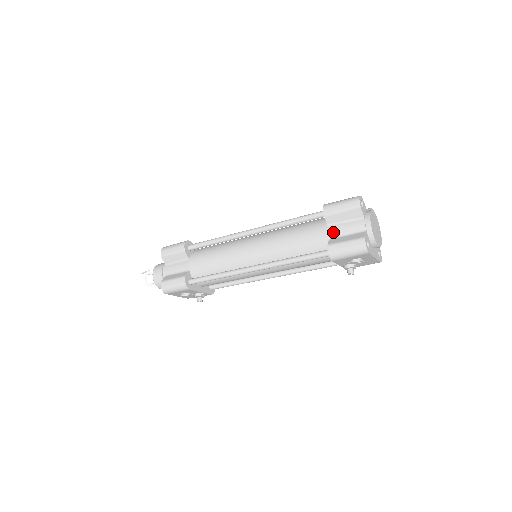
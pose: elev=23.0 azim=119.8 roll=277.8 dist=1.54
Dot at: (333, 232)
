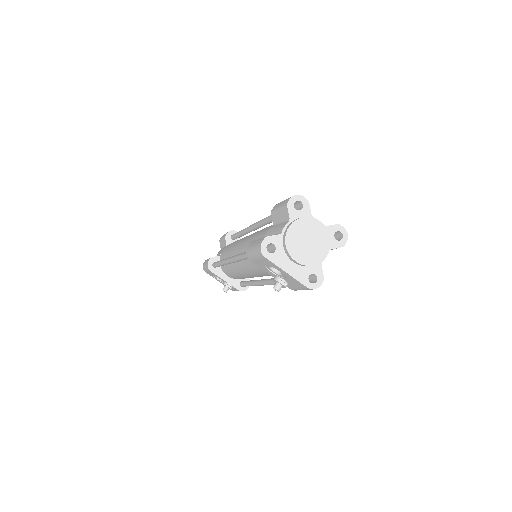
Dot at: (269, 232)
